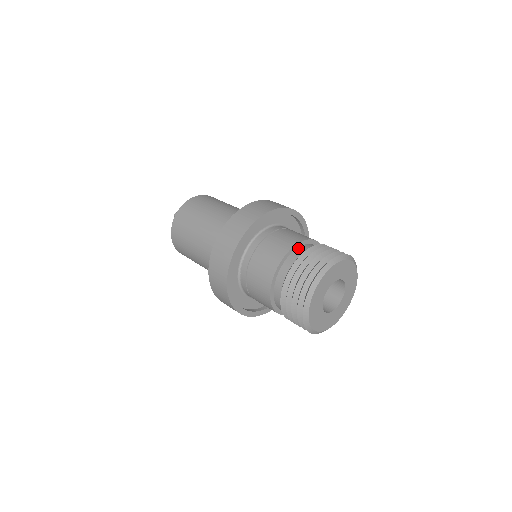
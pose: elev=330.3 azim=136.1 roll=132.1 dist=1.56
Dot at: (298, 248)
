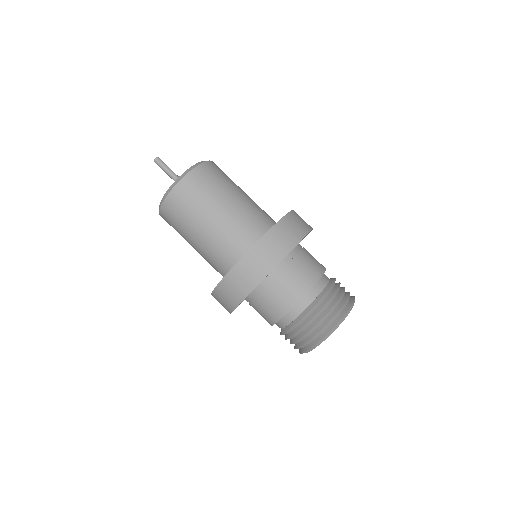
Dot at: (283, 317)
